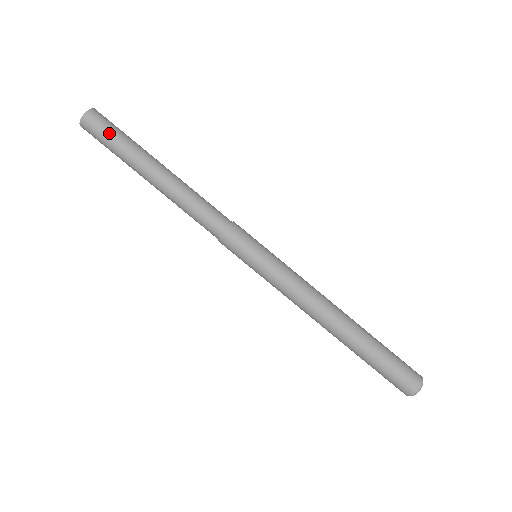
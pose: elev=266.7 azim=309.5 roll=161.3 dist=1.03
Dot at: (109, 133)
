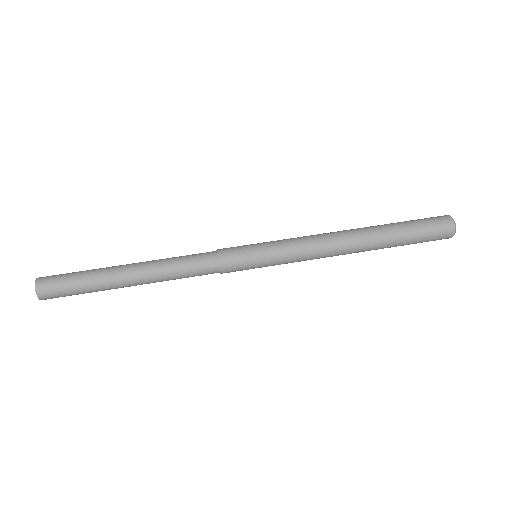
Dot at: (69, 273)
